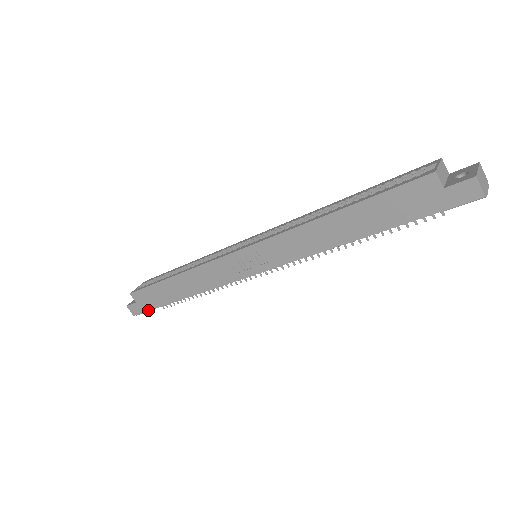
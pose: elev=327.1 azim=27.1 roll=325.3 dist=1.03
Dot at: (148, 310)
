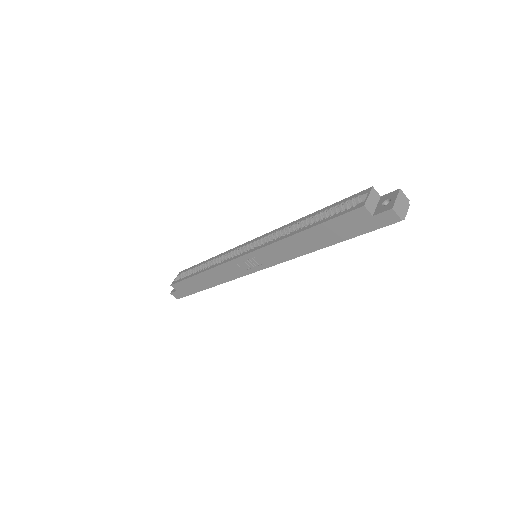
Dot at: (187, 295)
